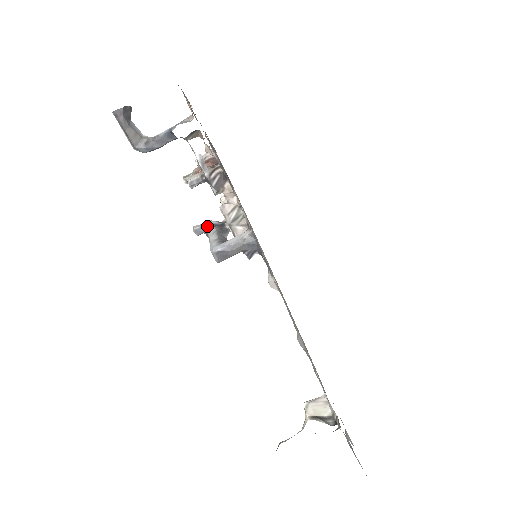
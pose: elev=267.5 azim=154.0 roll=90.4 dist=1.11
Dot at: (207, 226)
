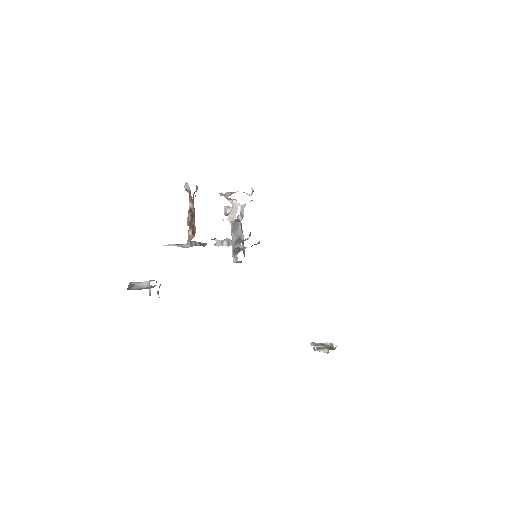
Dot at: occluded
